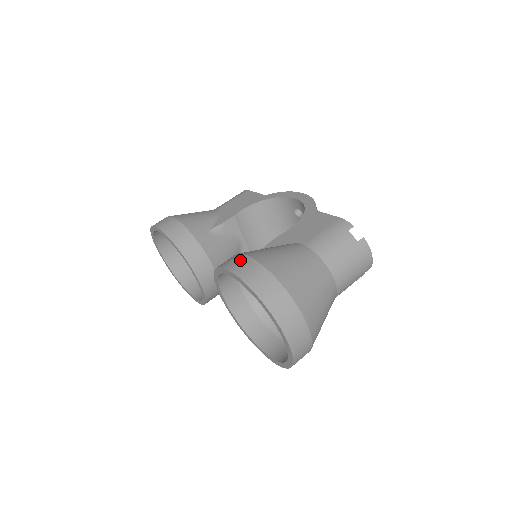
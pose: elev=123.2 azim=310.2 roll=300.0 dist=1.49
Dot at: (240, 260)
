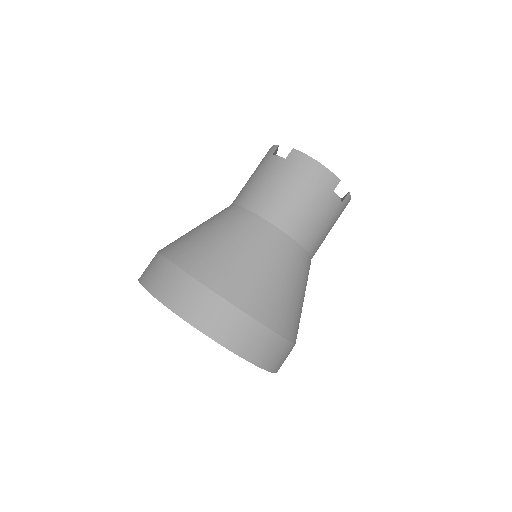
Dot at: occluded
